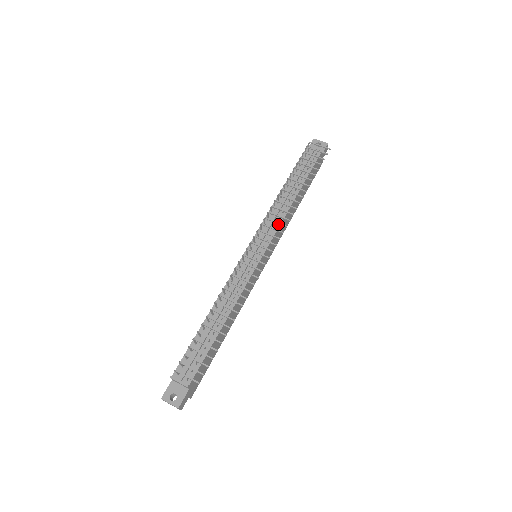
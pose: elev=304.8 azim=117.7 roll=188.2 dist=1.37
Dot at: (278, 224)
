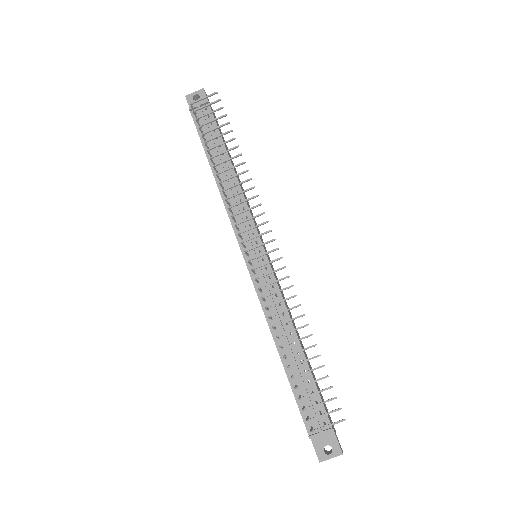
Dot at: occluded
